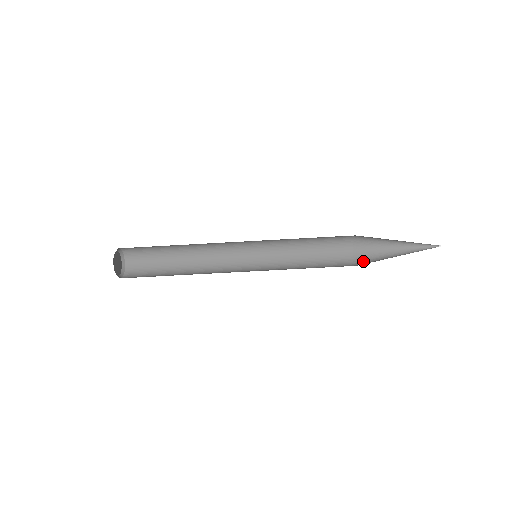
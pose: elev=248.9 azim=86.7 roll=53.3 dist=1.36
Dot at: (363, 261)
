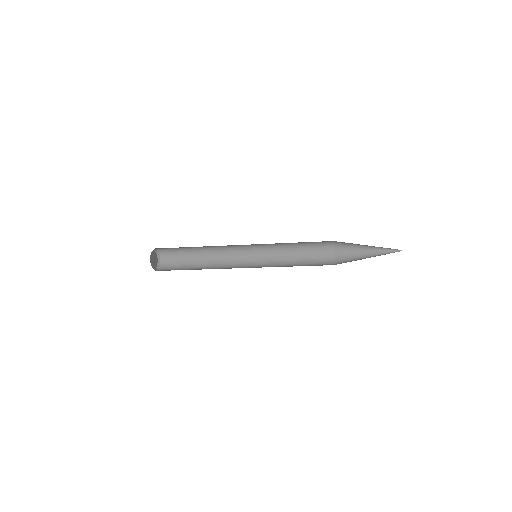
Dot at: (341, 257)
